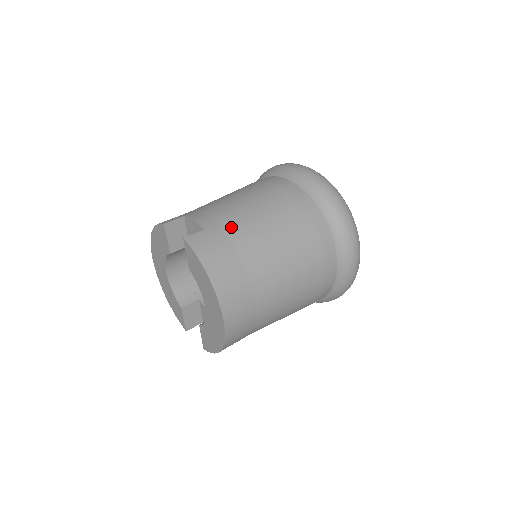
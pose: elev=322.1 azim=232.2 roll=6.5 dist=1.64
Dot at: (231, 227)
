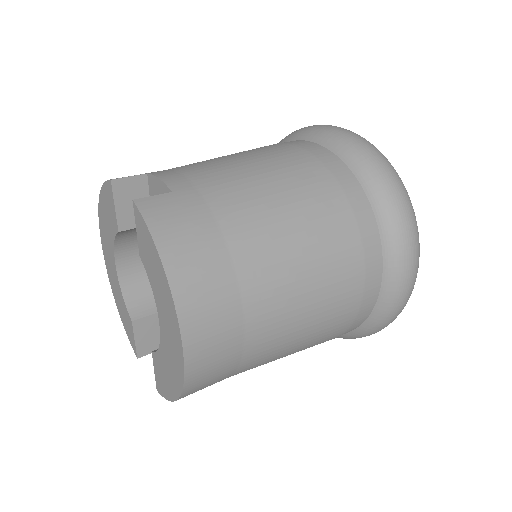
Dot at: (217, 194)
